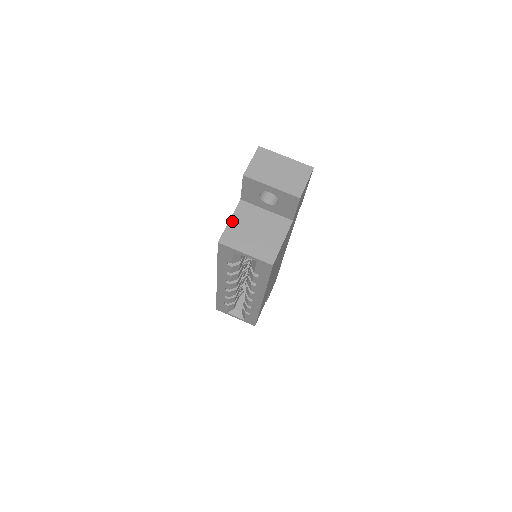
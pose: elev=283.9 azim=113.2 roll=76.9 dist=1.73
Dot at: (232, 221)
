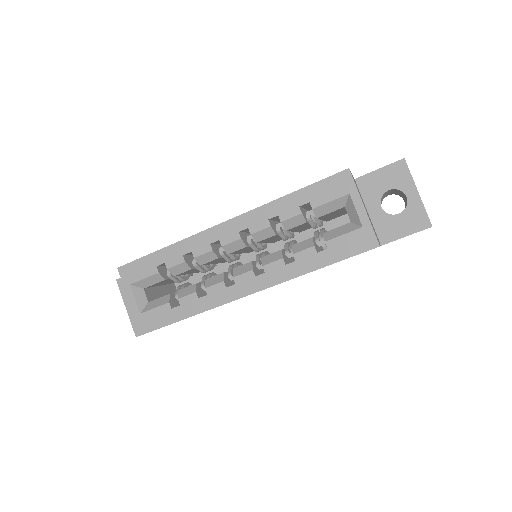
Dot at: occluded
